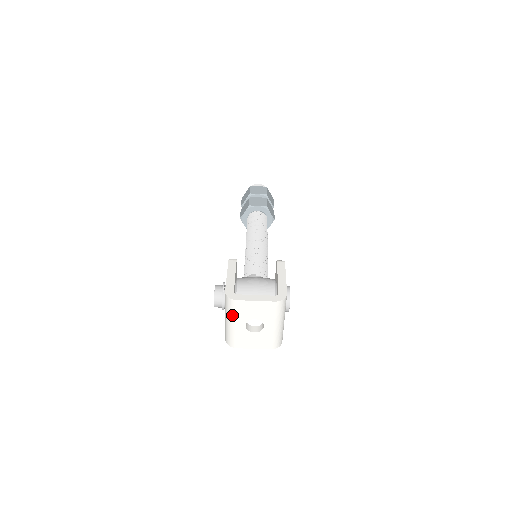
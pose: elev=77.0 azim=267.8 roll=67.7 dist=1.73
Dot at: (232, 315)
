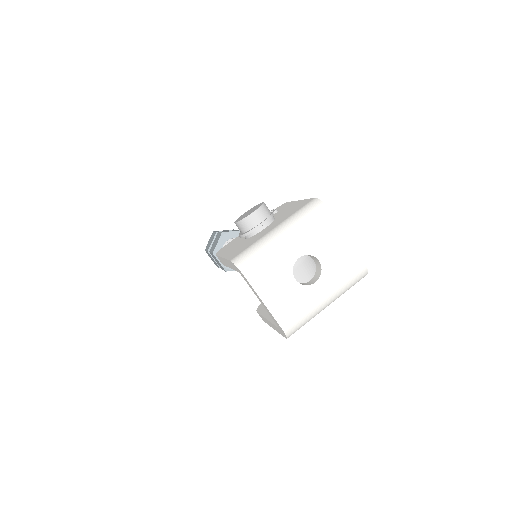
Dot at: (302, 227)
